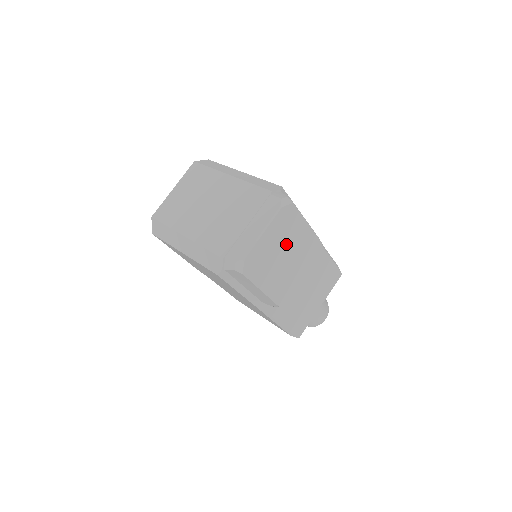
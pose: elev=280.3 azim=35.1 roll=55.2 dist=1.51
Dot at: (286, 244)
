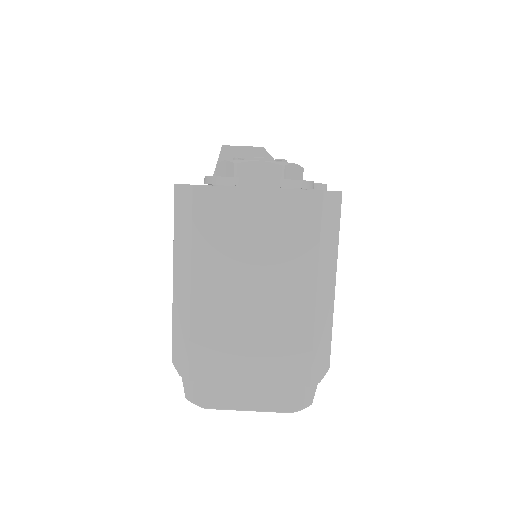
Dot at: occluded
